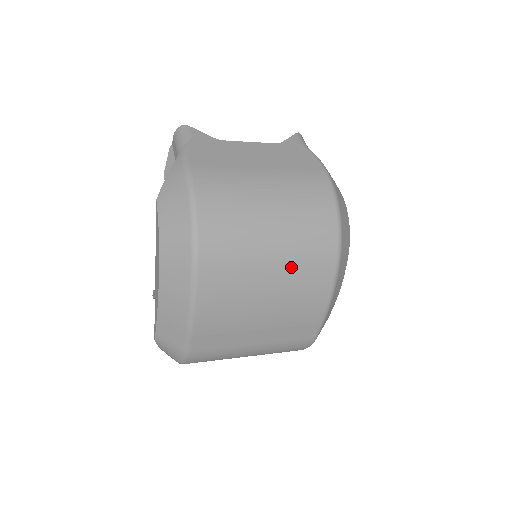
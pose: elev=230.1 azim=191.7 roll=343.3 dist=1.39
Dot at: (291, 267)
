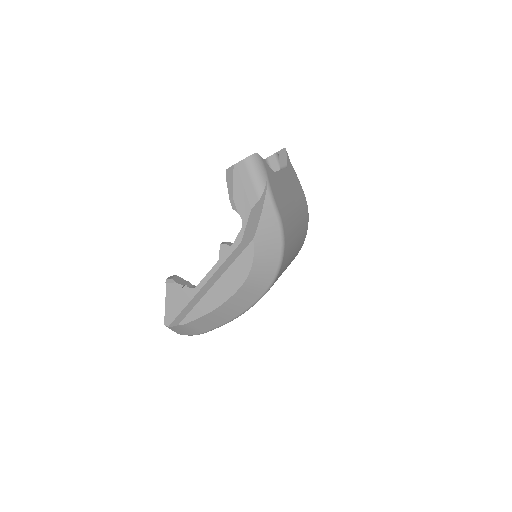
Dot at: occluded
